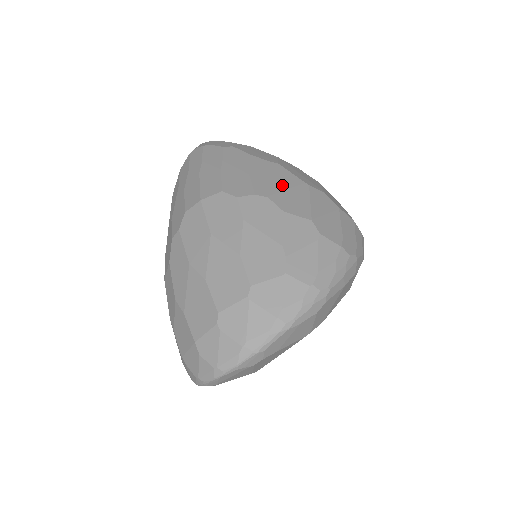
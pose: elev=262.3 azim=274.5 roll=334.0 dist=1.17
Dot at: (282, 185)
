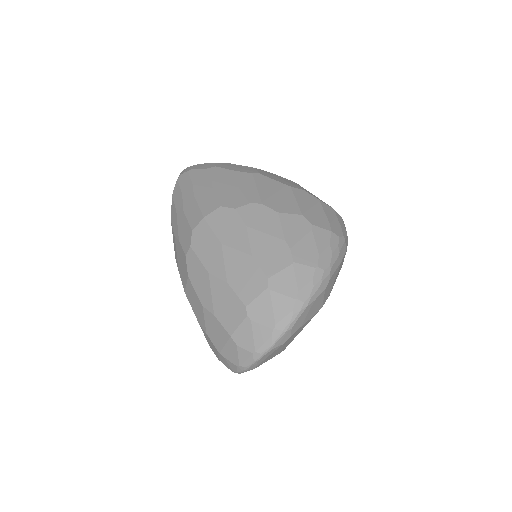
Dot at: (269, 191)
